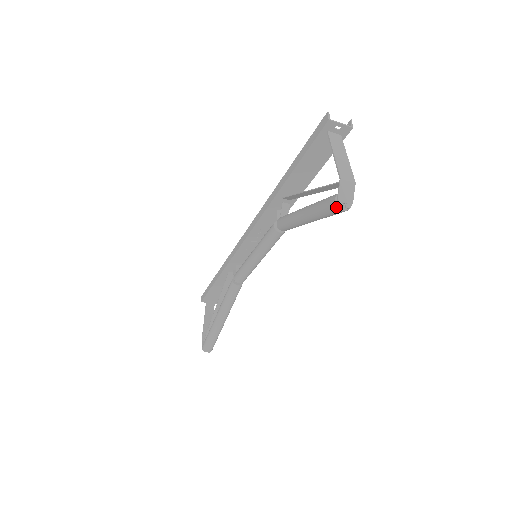
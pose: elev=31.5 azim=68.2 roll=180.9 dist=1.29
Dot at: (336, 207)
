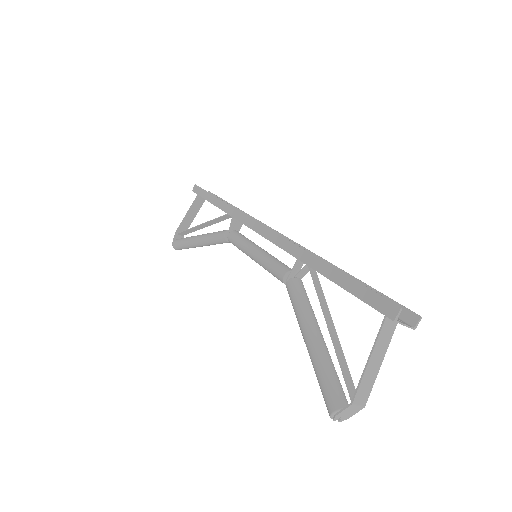
Dot at: (330, 416)
